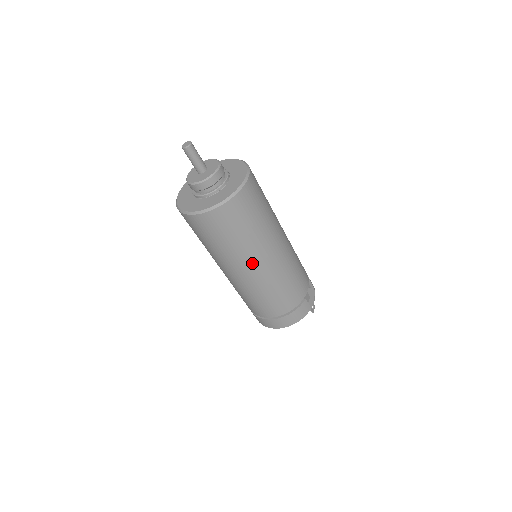
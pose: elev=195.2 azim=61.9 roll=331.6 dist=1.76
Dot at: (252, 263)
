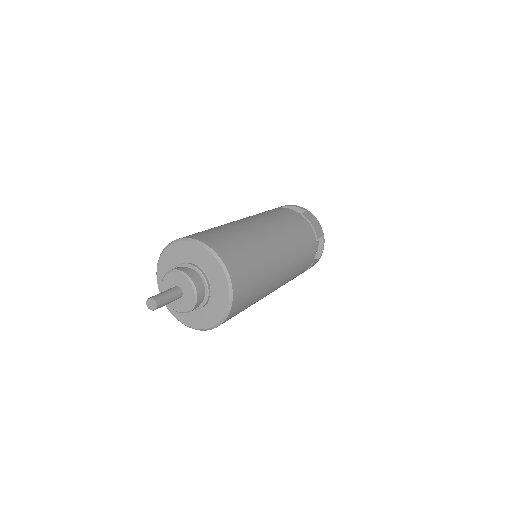
Dot at: occluded
